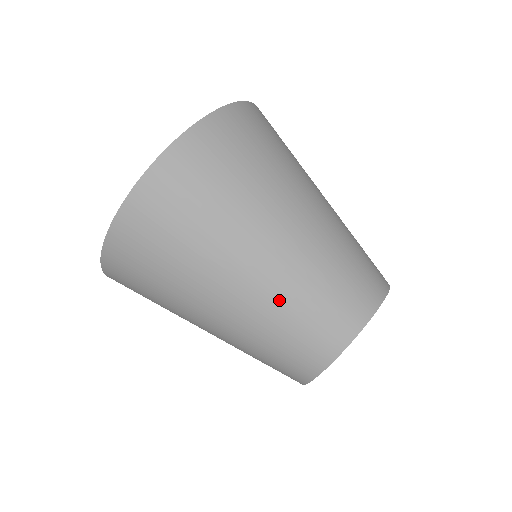
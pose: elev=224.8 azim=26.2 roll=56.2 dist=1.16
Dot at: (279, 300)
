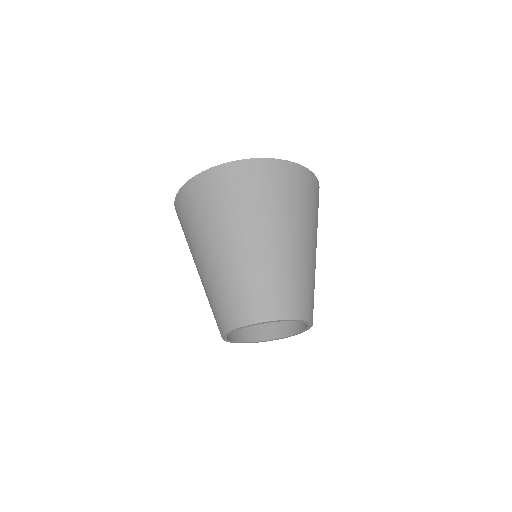
Dot at: (283, 266)
